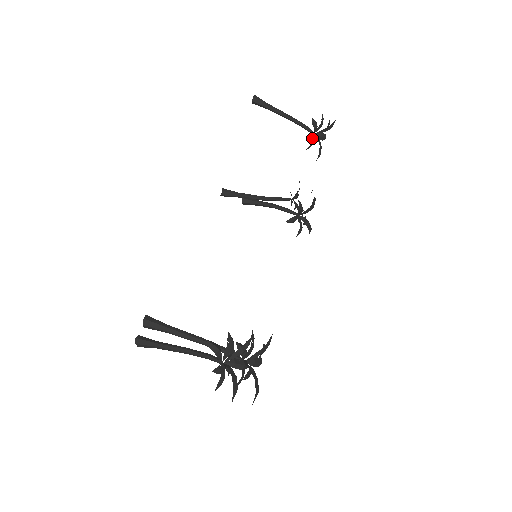
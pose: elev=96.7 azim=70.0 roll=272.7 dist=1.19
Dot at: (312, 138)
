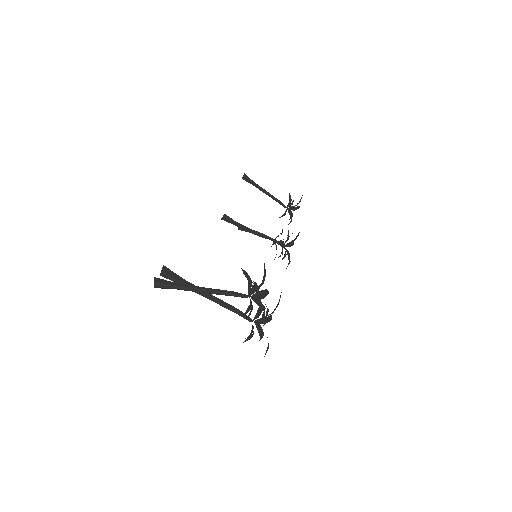
Dot at: occluded
